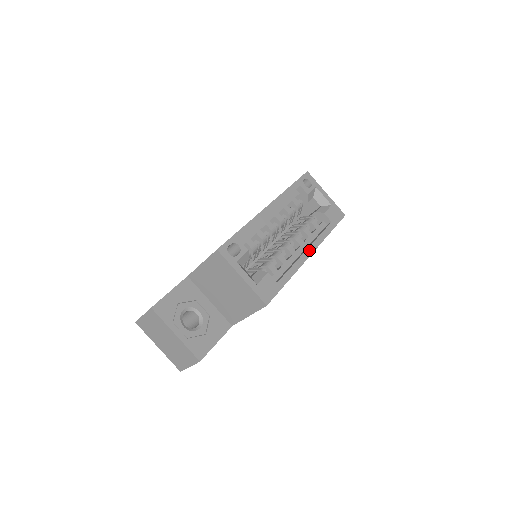
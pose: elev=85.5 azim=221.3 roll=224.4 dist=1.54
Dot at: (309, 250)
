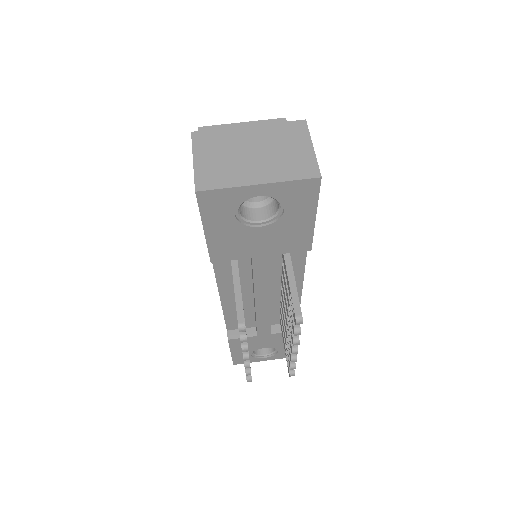
Dot at: occluded
